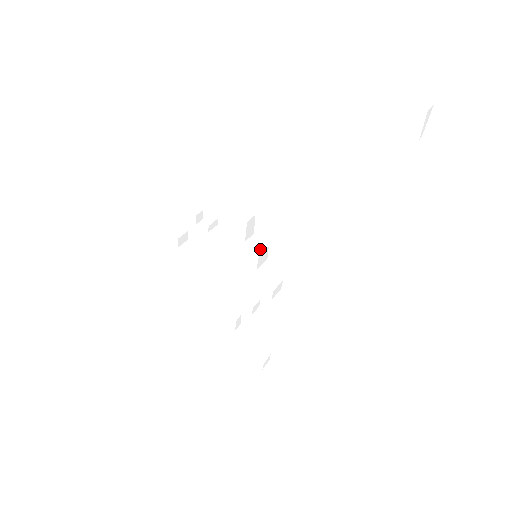
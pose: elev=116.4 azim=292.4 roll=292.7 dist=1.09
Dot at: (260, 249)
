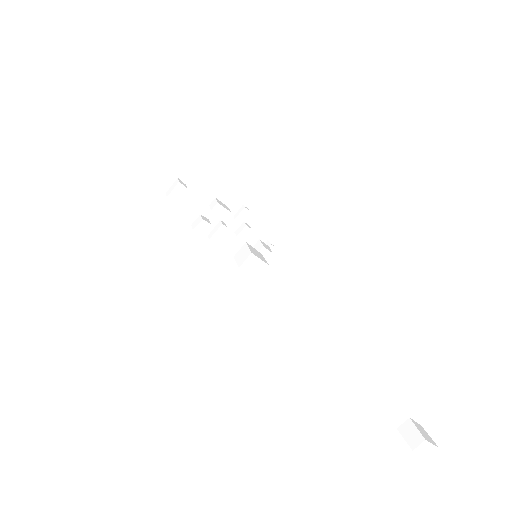
Dot at: occluded
